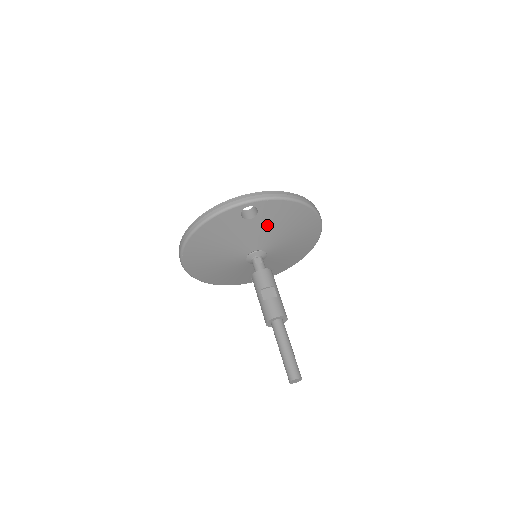
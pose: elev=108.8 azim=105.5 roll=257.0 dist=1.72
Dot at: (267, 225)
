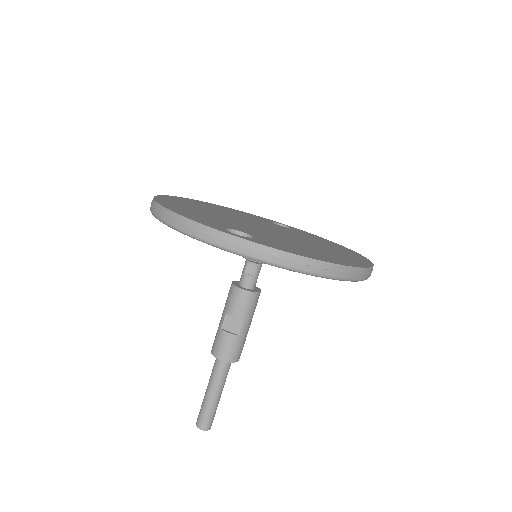
Dot at: occluded
